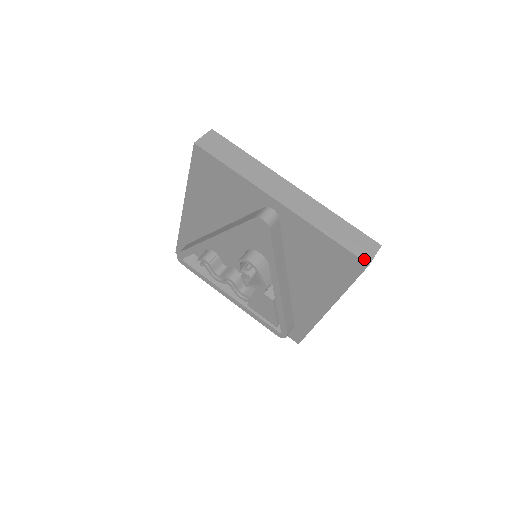
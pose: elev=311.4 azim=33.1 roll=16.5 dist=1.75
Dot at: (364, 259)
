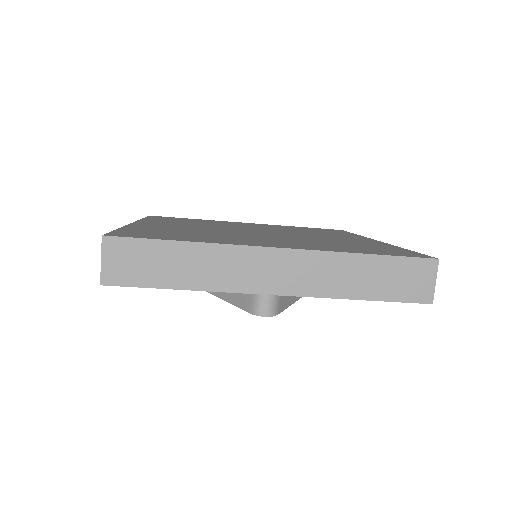
Dot at: (423, 300)
